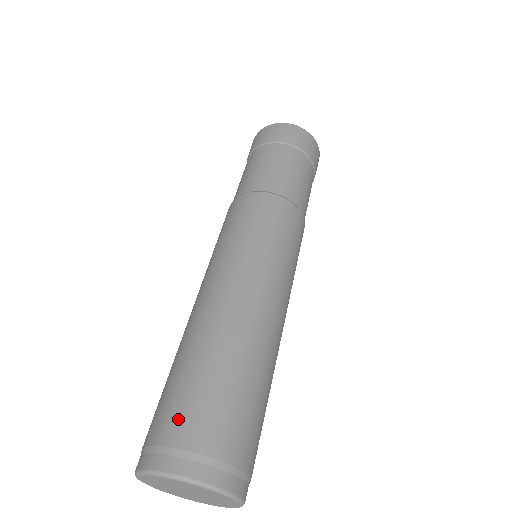
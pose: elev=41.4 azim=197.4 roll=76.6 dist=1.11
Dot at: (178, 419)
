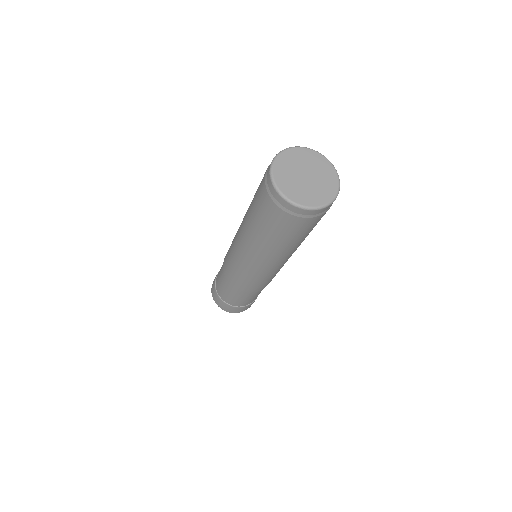
Dot at: (261, 182)
